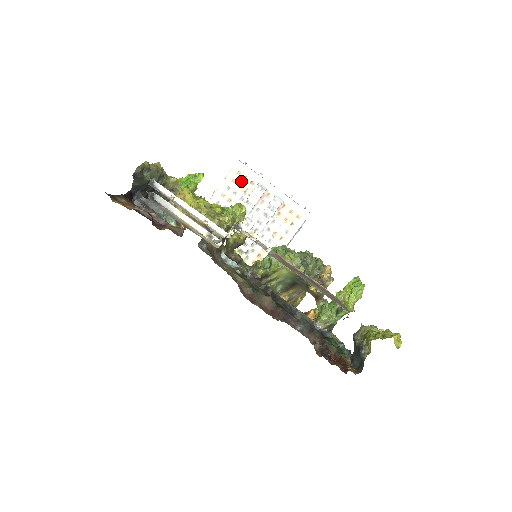
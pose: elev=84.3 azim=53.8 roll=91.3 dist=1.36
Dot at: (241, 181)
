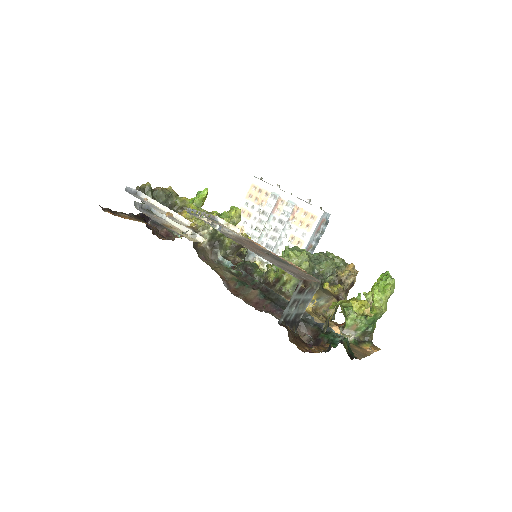
Dot at: (257, 195)
